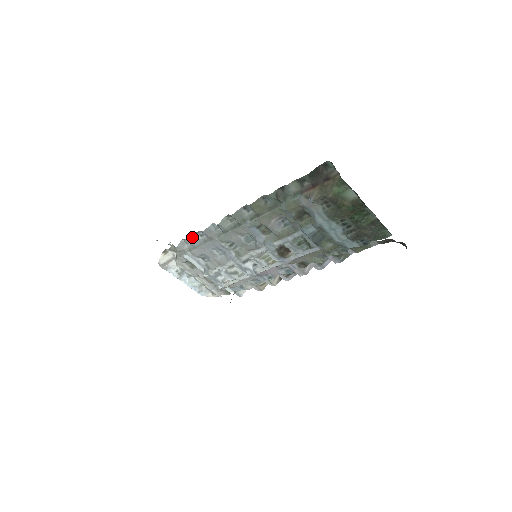
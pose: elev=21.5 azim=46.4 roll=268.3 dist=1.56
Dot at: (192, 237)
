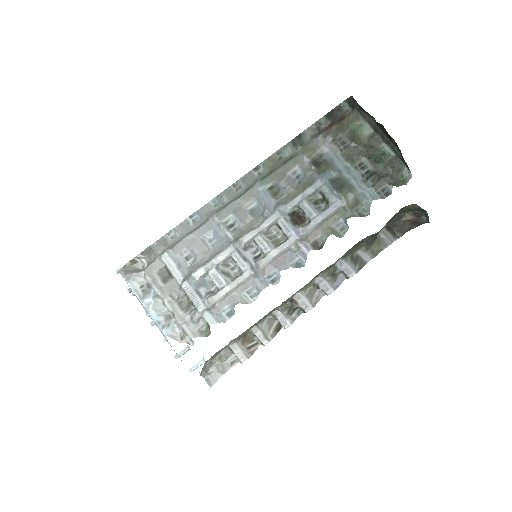
Dot at: (182, 223)
